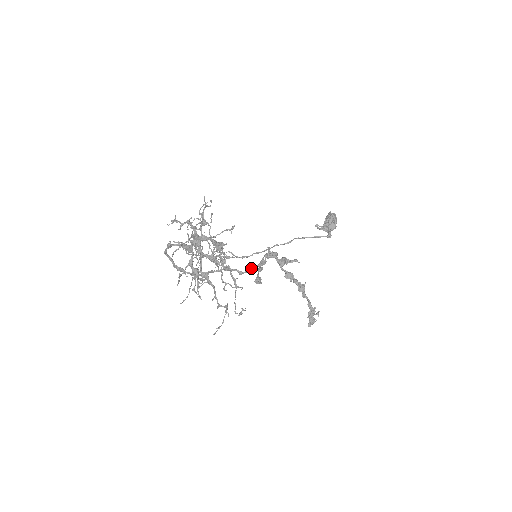
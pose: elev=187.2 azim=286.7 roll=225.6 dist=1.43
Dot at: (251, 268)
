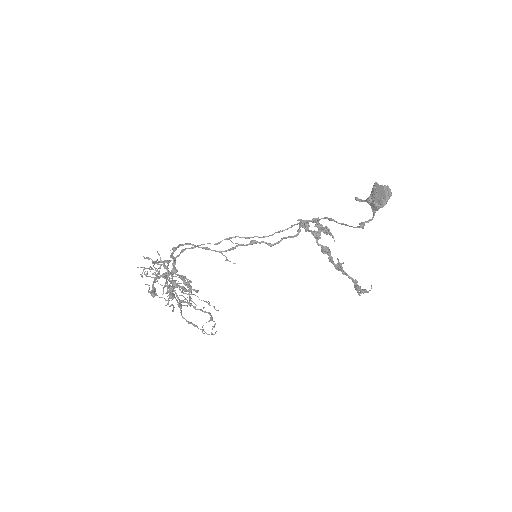
Dot at: occluded
